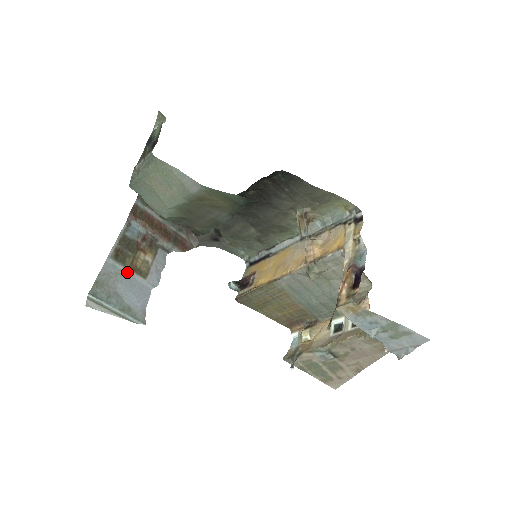
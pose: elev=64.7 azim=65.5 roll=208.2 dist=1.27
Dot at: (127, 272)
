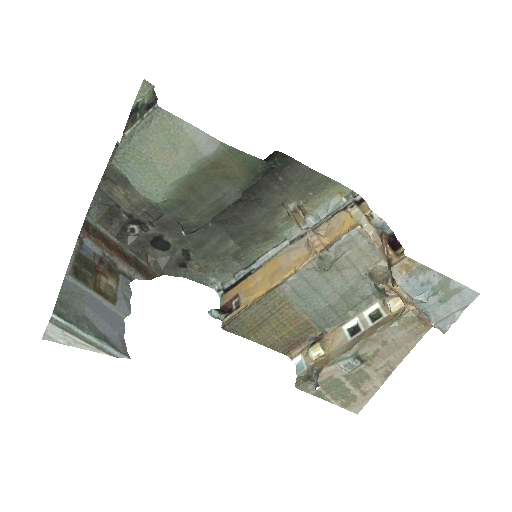
Dot at: (92, 295)
